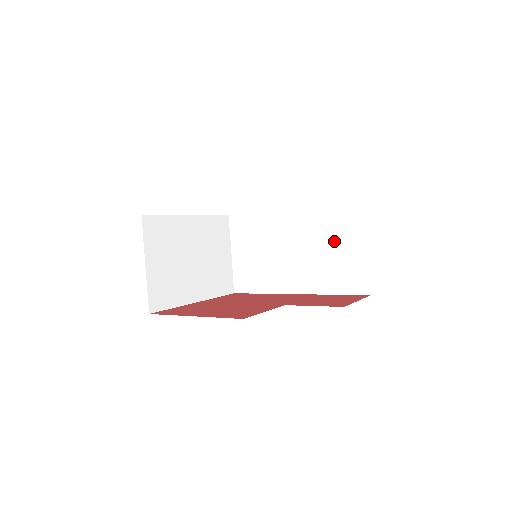
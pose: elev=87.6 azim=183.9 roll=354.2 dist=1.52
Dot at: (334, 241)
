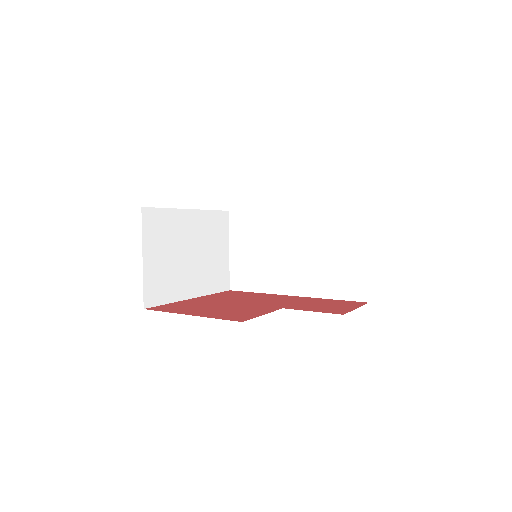
Dot at: (336, 245)
